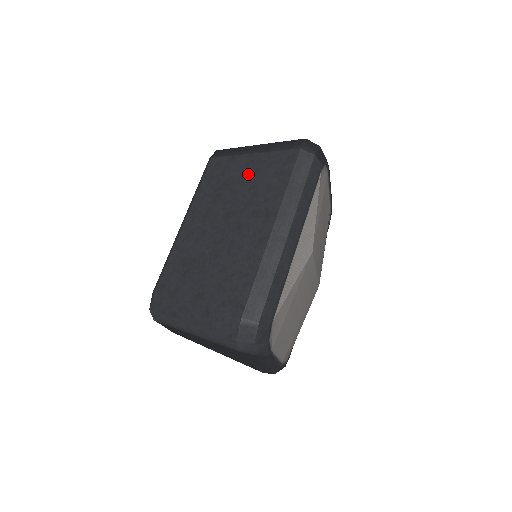
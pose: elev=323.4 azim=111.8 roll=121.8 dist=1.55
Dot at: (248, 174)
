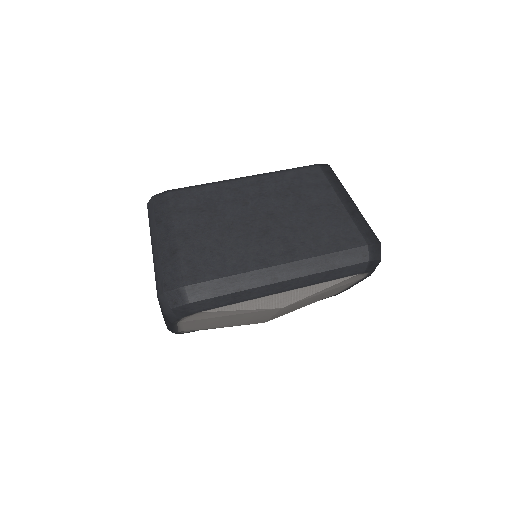
Dot at: (320, 210)
